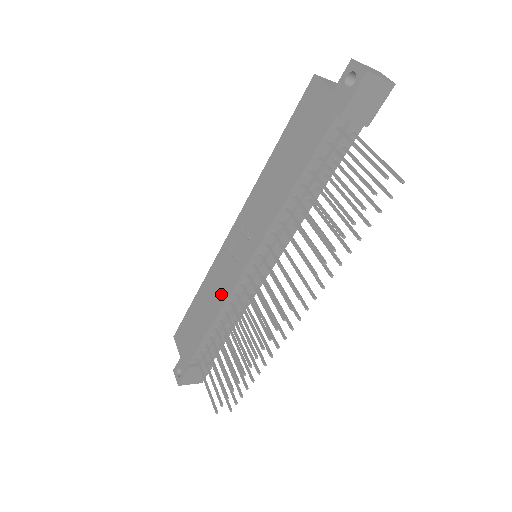
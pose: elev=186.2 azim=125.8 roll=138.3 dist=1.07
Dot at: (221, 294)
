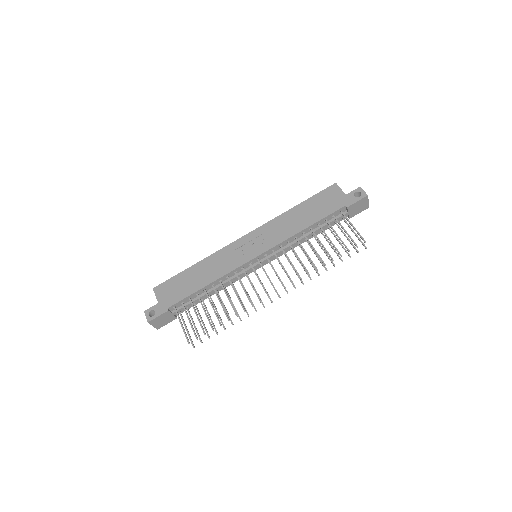
Dot at: (224, 269)
